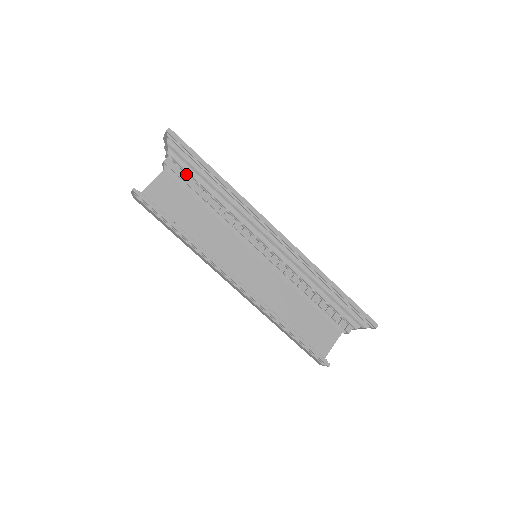
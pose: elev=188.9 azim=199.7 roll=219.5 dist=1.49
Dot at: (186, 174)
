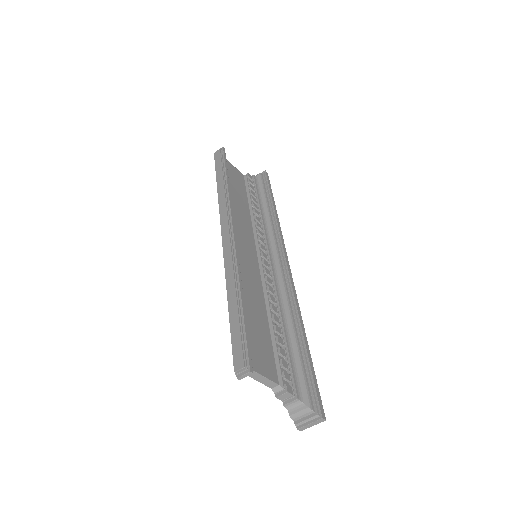
Dot at: (254, 190)
